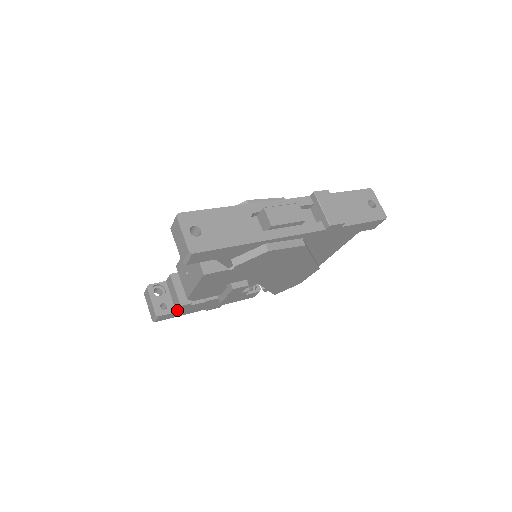
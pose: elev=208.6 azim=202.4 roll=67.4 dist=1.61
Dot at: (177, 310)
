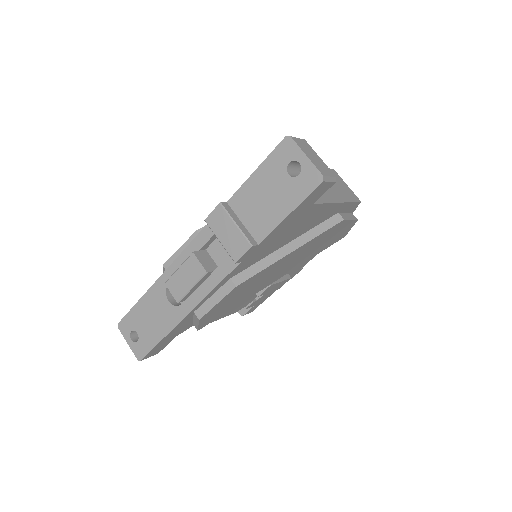
Dot at: (251, 306)
